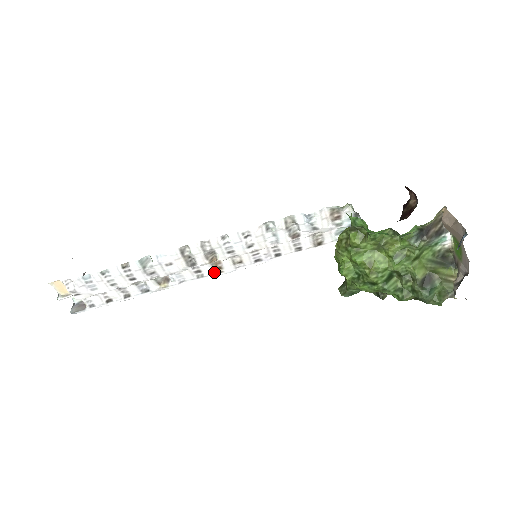
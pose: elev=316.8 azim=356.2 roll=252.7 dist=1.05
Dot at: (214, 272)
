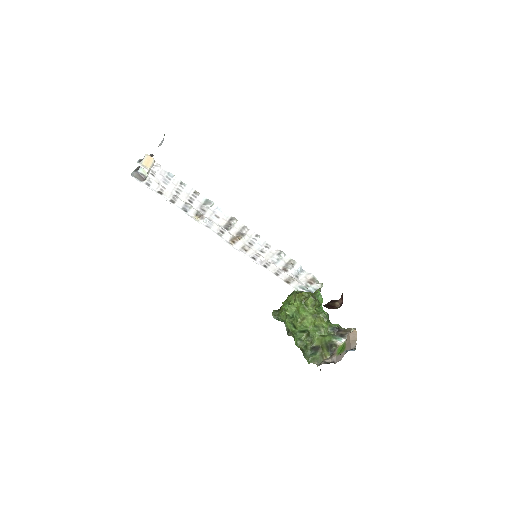
Dot at: (228, 240)
